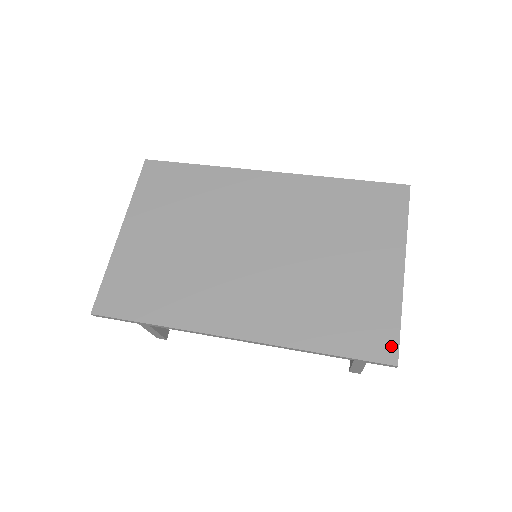
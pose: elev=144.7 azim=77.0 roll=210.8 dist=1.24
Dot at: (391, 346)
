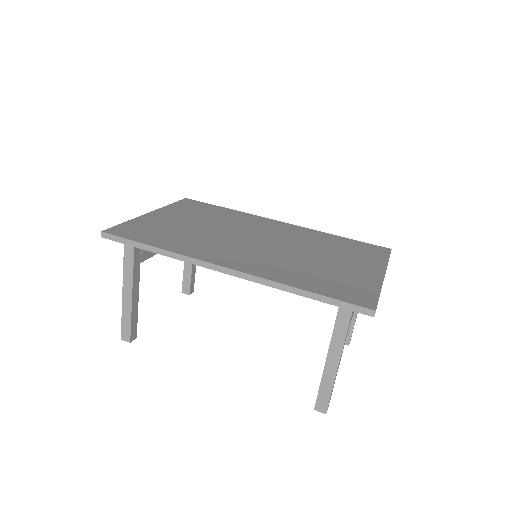
Dot at: (370, 301)
